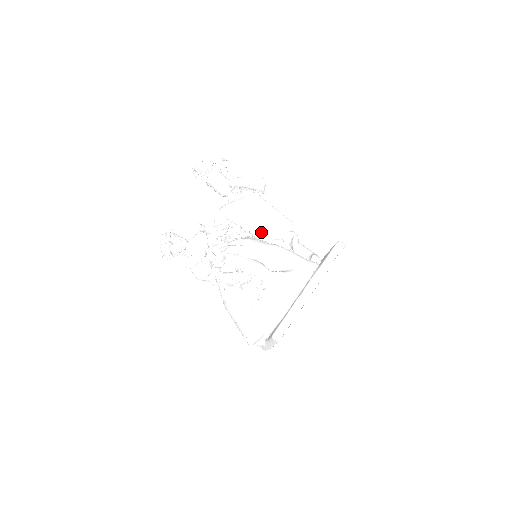
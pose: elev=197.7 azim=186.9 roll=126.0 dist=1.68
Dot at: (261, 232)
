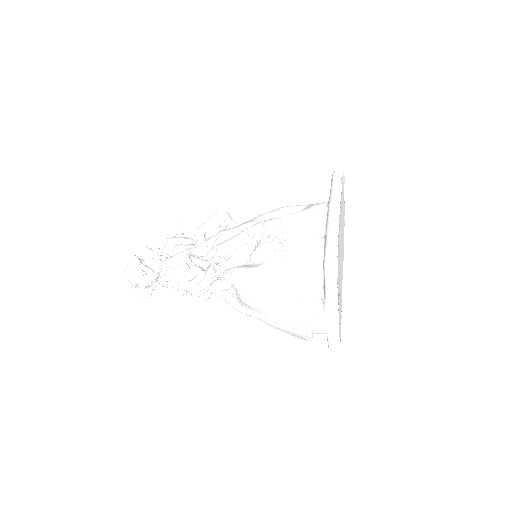
Dot at: occluded
